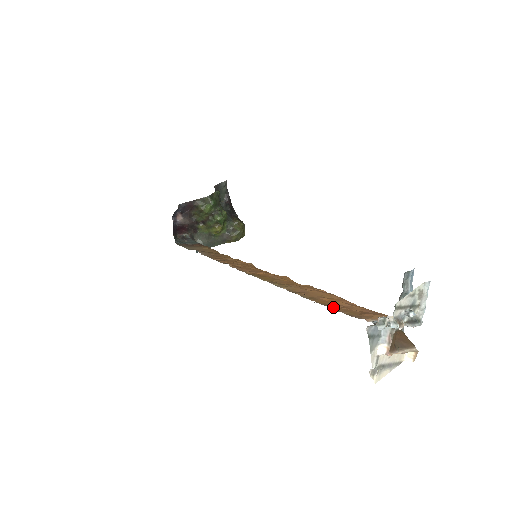
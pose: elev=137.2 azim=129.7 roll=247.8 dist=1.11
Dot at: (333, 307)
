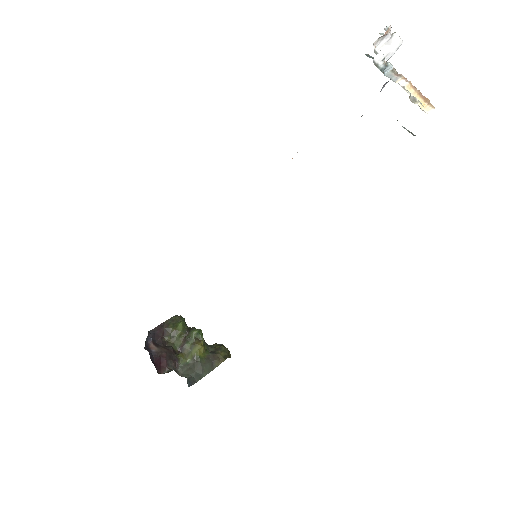
Dot at: occluded
